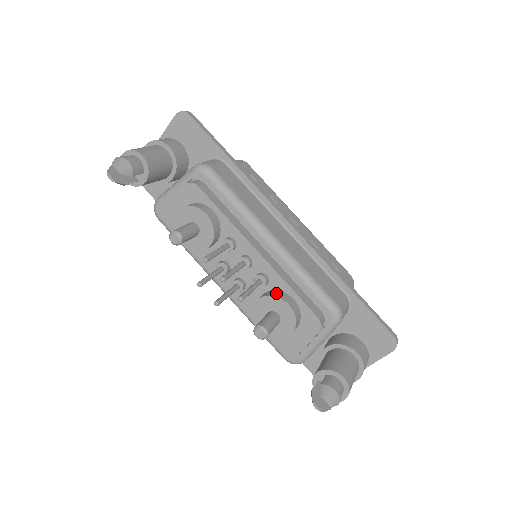
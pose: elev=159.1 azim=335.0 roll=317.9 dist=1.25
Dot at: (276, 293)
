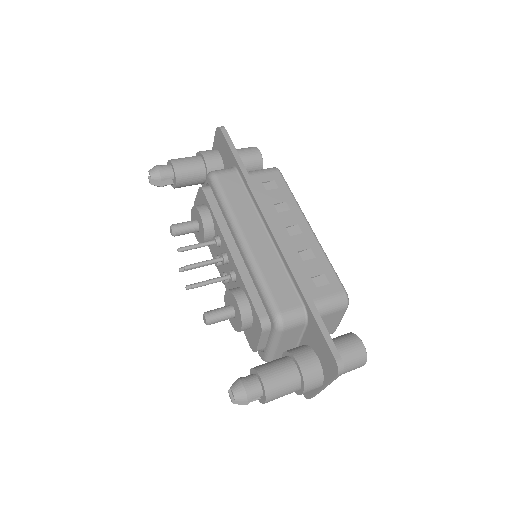
Dot at: (235, 289)
